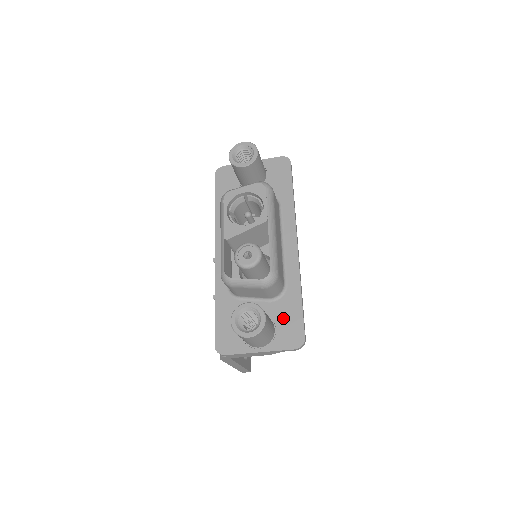
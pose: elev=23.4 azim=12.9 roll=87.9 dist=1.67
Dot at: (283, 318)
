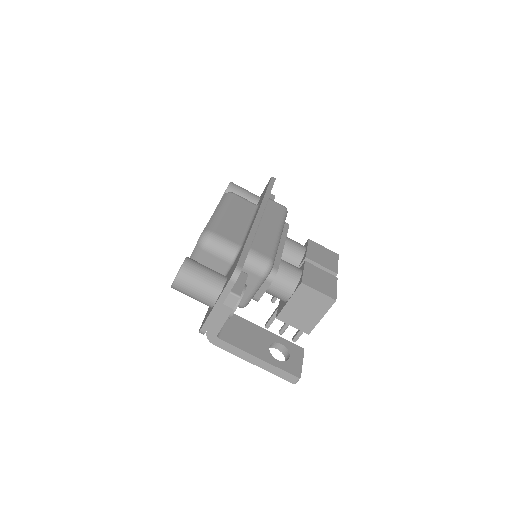
Dot at: occluded
